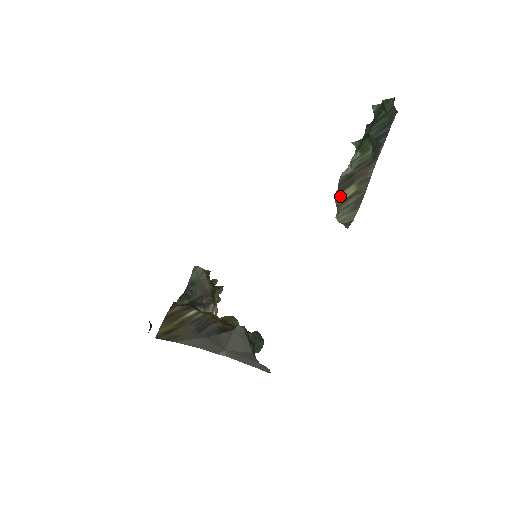
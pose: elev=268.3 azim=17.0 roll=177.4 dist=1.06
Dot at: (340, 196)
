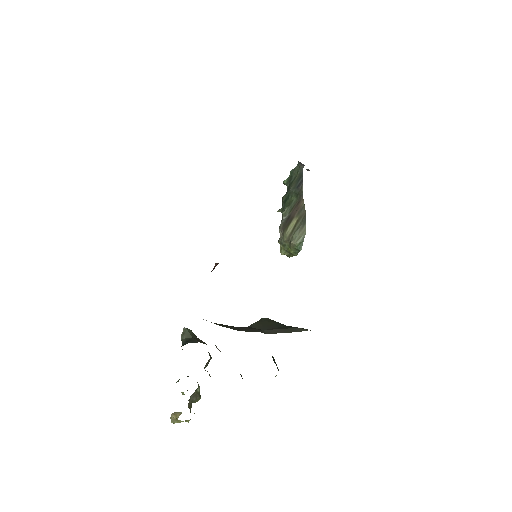
Dot at: (287, 231)
